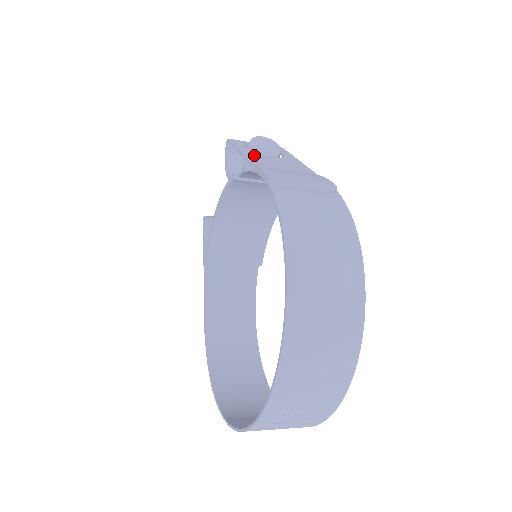
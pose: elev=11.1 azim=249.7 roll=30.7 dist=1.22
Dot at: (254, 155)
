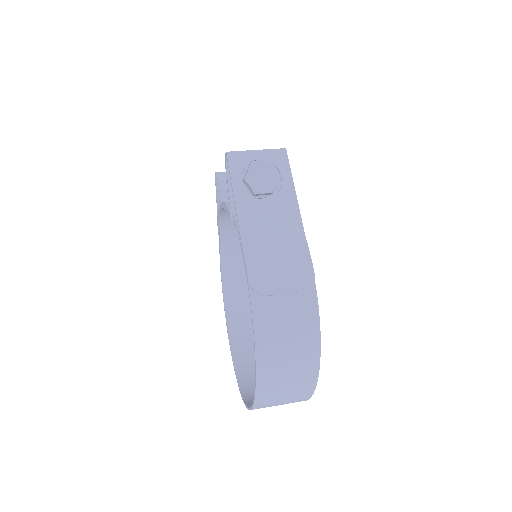
Dot at: (247, 205)
